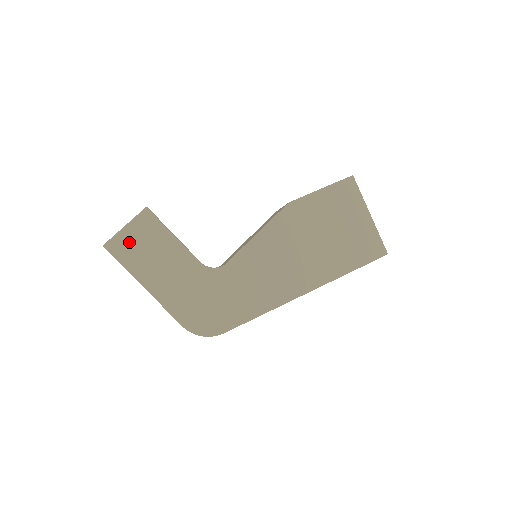
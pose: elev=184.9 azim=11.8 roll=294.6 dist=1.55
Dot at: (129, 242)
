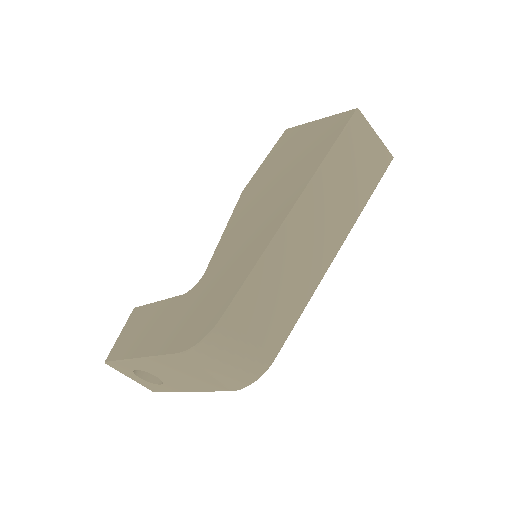
Dot at: (123, 340)
